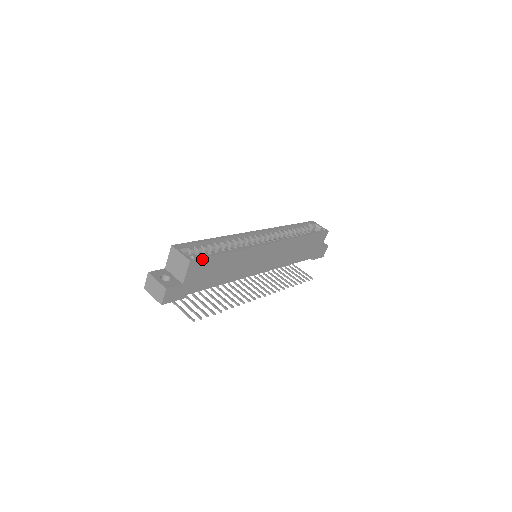
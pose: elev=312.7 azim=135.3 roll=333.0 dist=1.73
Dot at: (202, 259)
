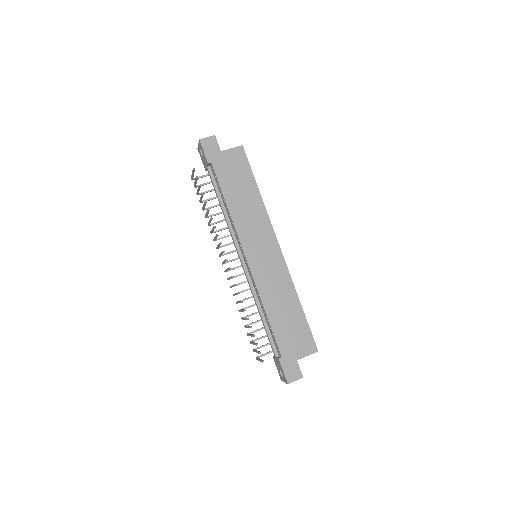
Dot at: (246, 158)
